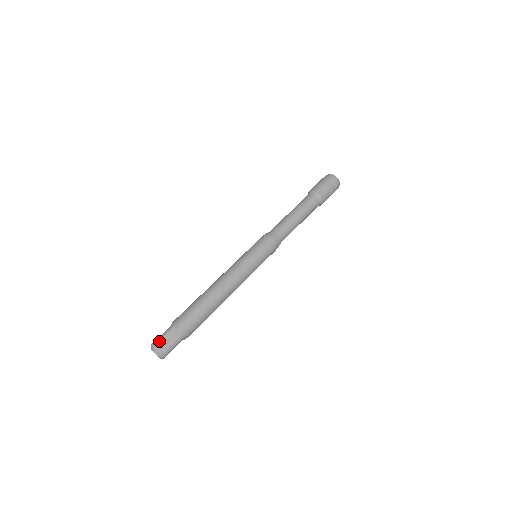
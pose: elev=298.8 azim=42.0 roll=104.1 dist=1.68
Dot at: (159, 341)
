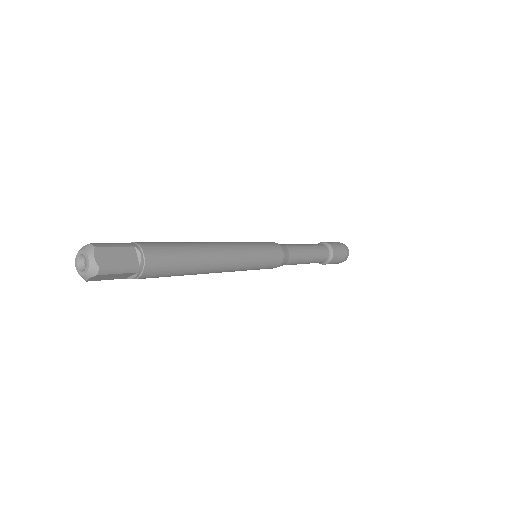
Dot at: occluded
